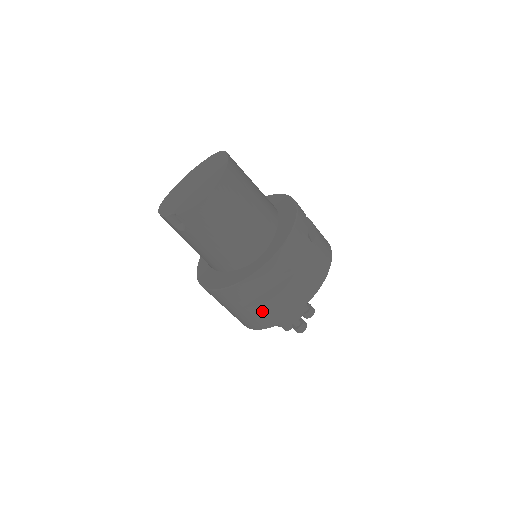
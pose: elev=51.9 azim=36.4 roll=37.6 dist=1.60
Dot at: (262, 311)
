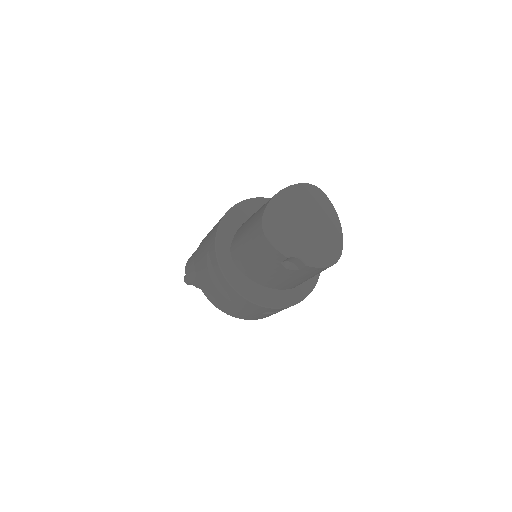
Dot at: (269, 315)
